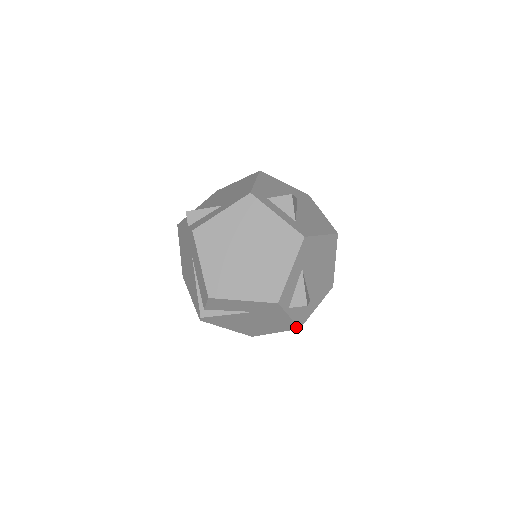
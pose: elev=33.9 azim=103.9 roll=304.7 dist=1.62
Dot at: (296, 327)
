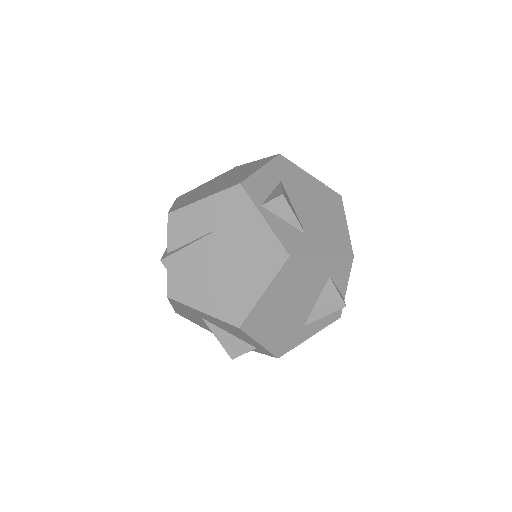
Dot at: (283, 253)
